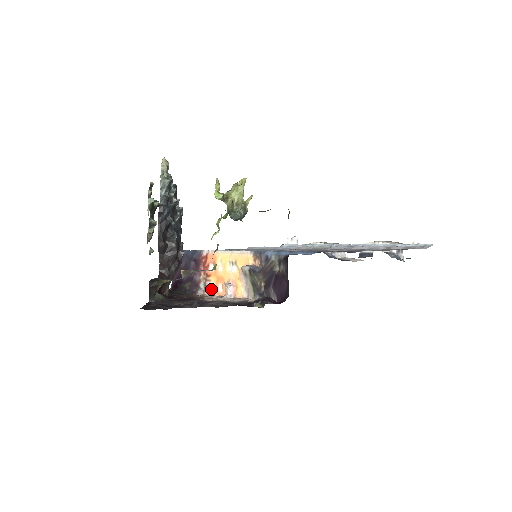
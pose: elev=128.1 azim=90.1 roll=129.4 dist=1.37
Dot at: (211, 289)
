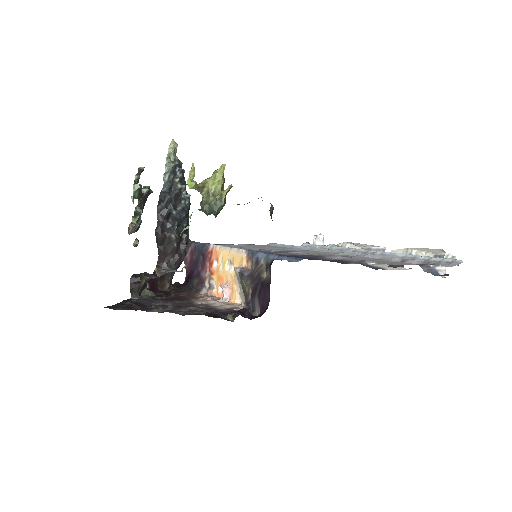
Dot at: (214, 289)
